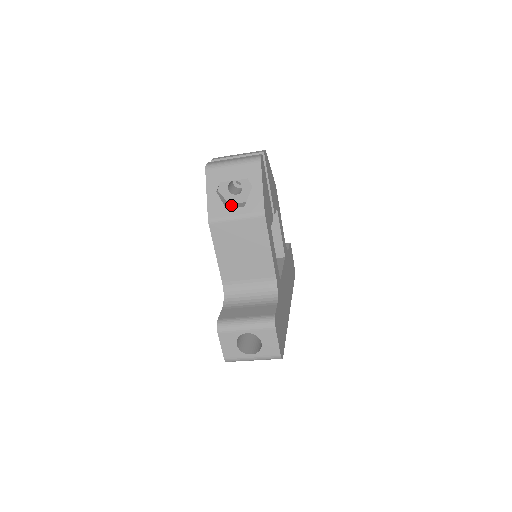
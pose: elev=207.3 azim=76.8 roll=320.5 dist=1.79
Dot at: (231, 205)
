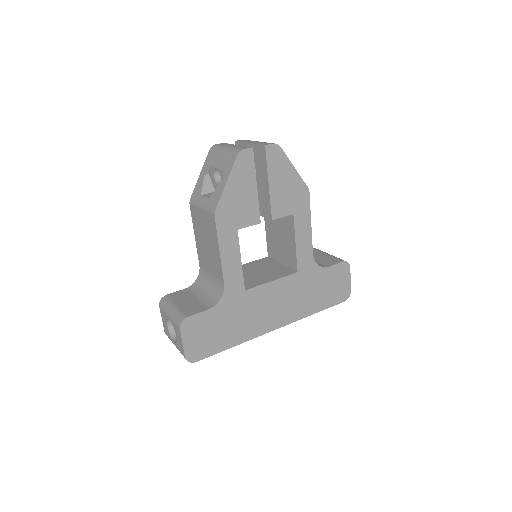
Dot at: occluded
